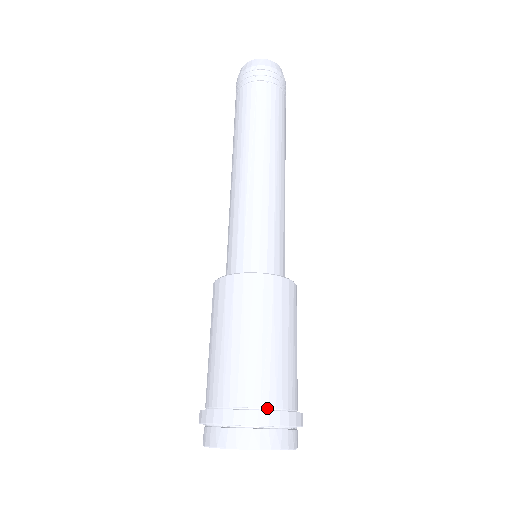
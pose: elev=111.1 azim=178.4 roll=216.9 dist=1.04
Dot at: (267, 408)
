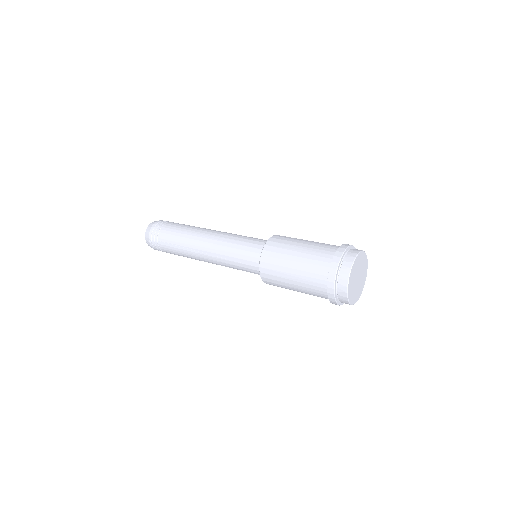
Dot at: occluded
